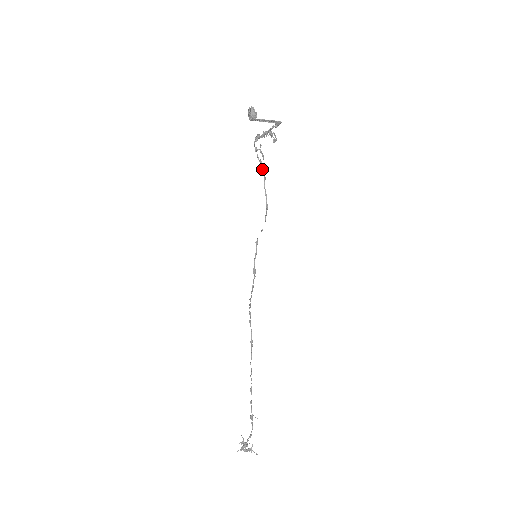
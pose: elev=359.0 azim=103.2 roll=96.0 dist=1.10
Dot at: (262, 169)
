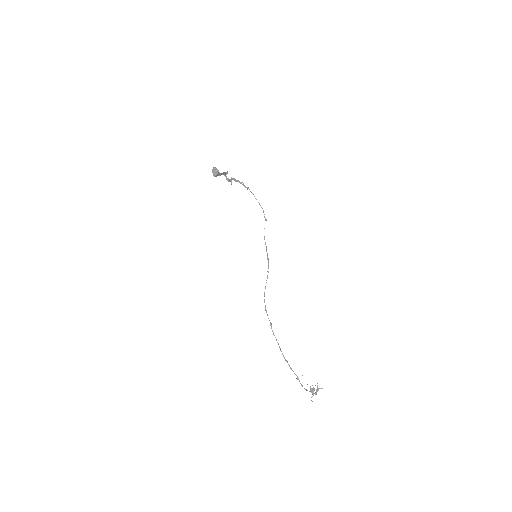
Dot at: (250, 191)
